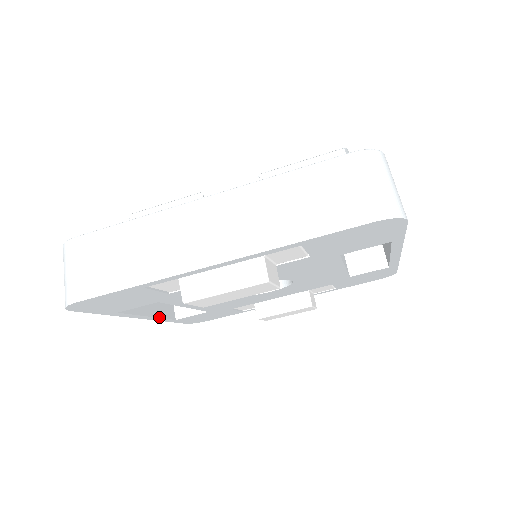
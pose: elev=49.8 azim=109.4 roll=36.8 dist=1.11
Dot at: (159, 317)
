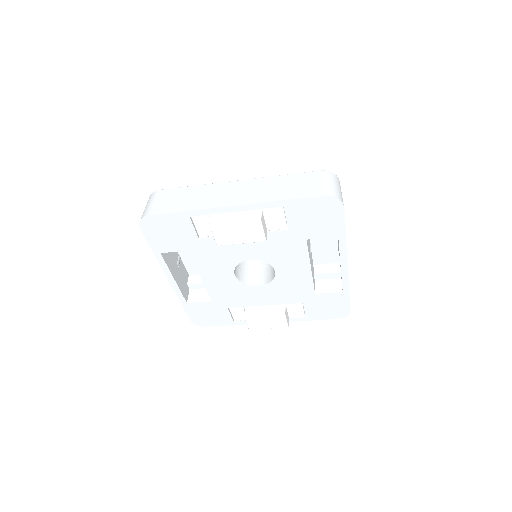
Dot at: (179, 287)
